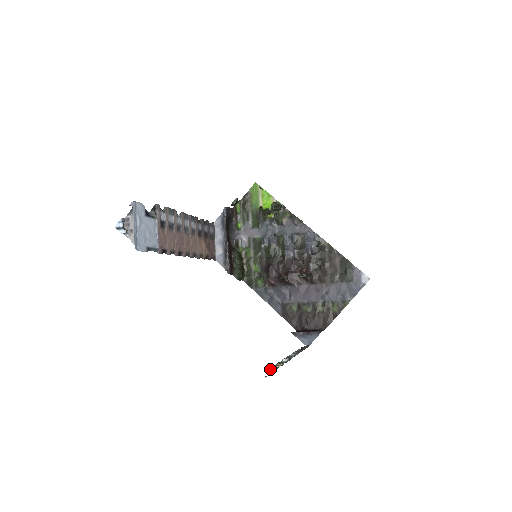
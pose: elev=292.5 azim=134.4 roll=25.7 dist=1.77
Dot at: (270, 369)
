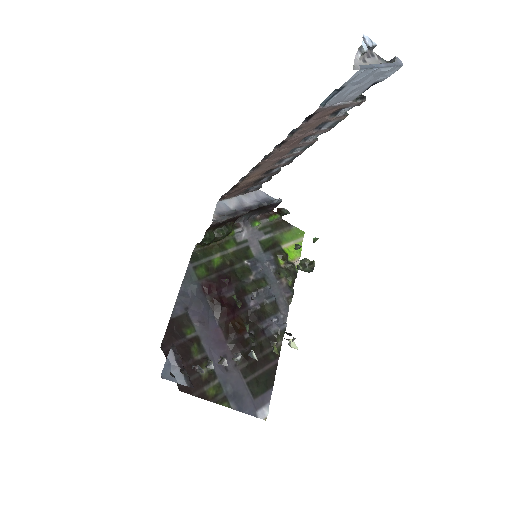
Dot at: occluded
